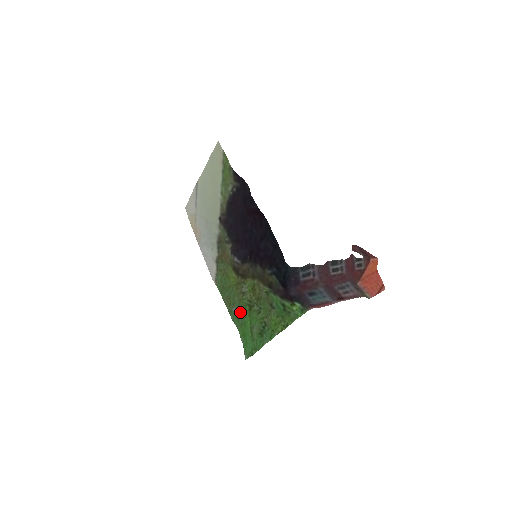
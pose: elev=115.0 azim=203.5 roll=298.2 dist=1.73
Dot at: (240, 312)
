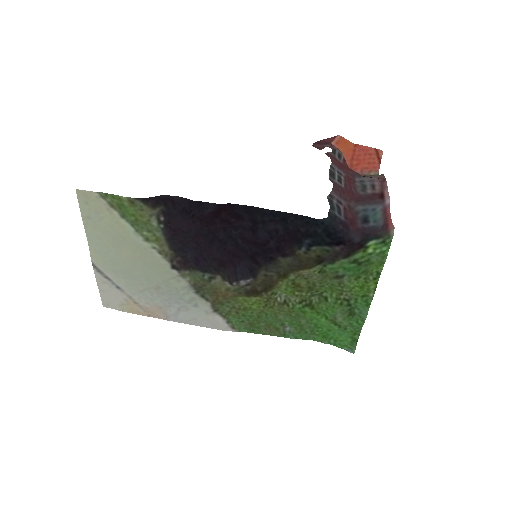
Dot at: (300, 323)
